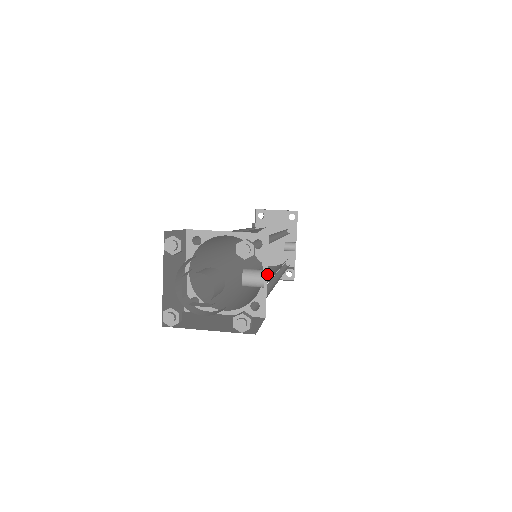
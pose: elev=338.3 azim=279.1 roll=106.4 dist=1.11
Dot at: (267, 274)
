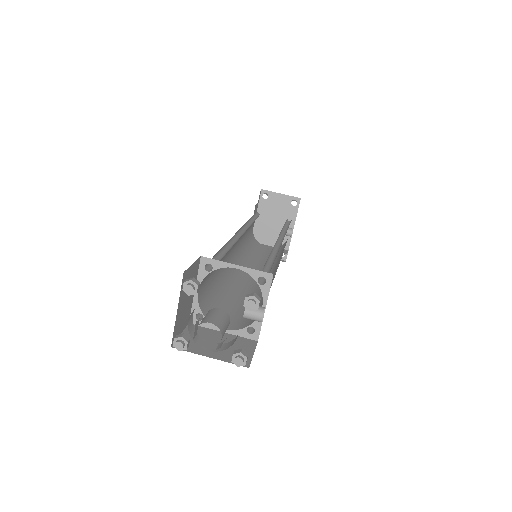
Dot at: occluded
